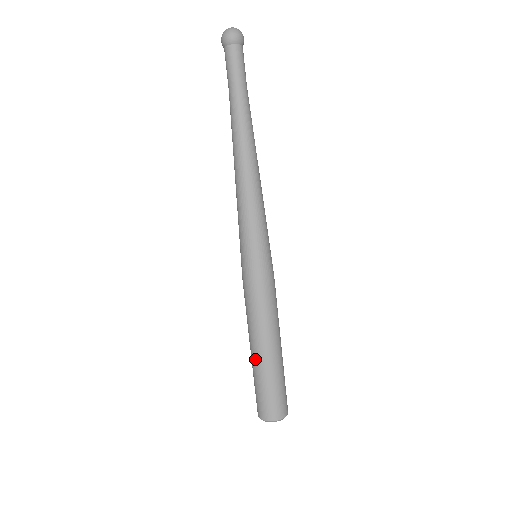
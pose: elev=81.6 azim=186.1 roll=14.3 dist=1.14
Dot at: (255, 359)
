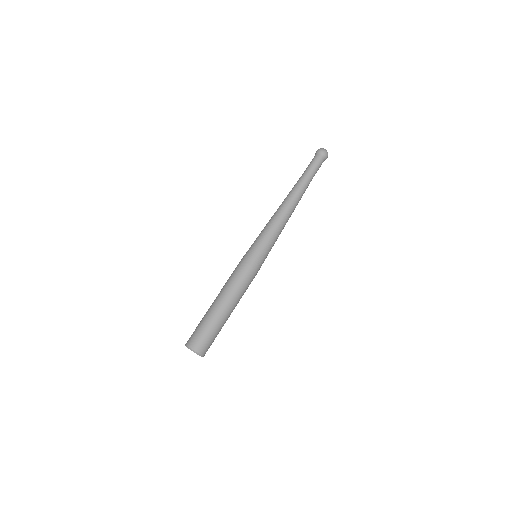
Dot at: (210, 306)
